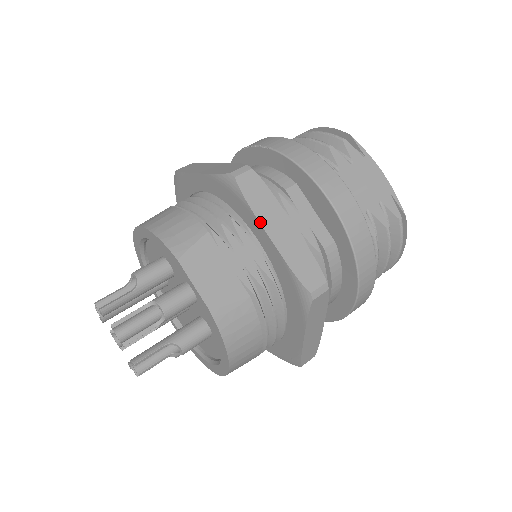
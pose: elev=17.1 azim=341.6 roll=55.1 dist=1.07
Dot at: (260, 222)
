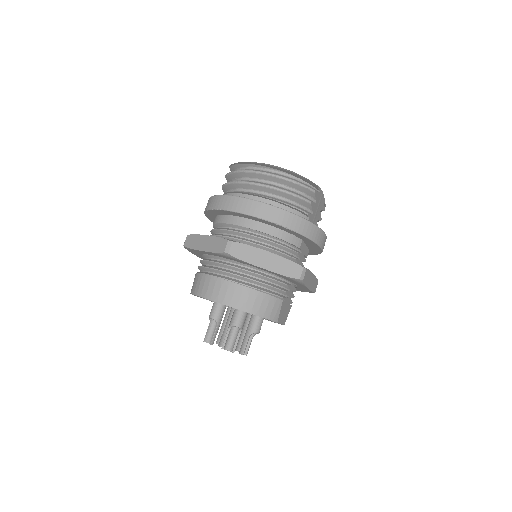
Dot at: (307, 287)
